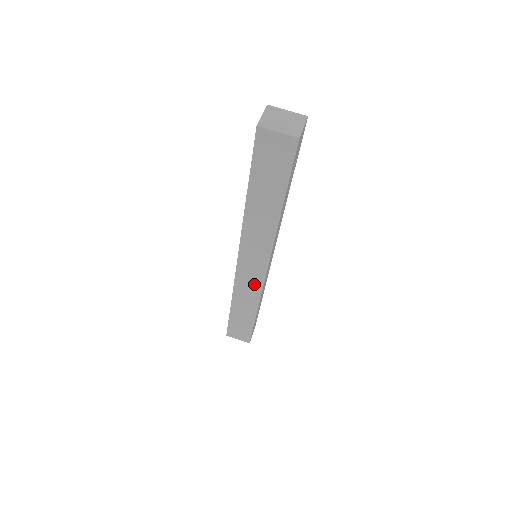
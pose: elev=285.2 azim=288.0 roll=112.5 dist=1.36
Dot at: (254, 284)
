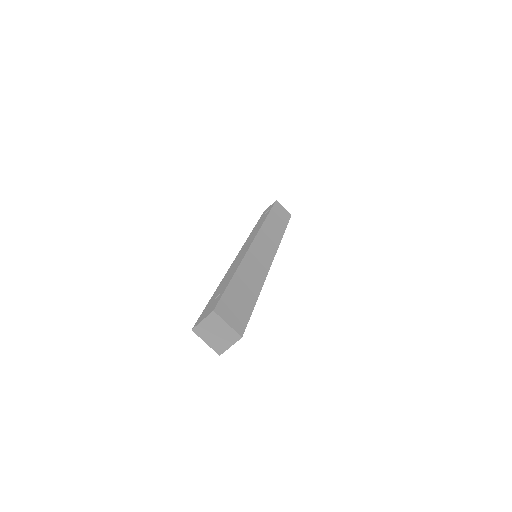
Dot at: occluded
